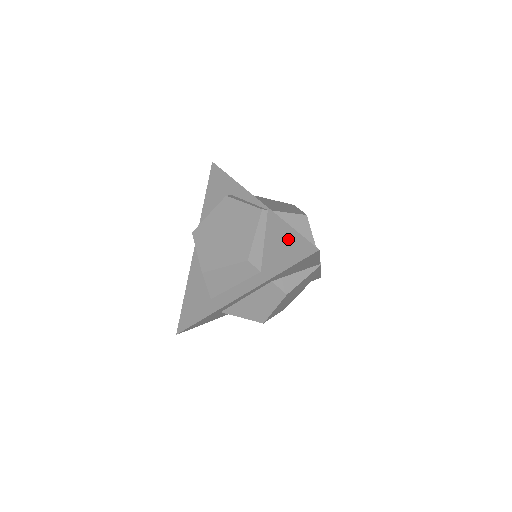
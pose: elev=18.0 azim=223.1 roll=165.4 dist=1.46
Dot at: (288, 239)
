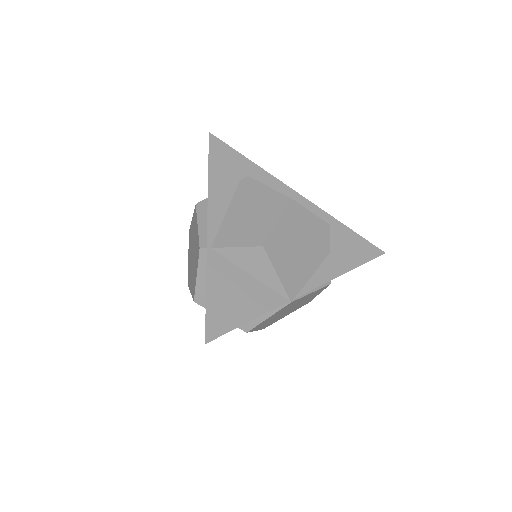
Dot at: occluded
